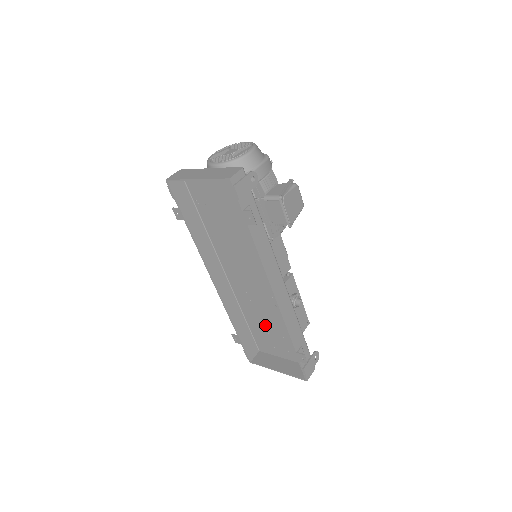
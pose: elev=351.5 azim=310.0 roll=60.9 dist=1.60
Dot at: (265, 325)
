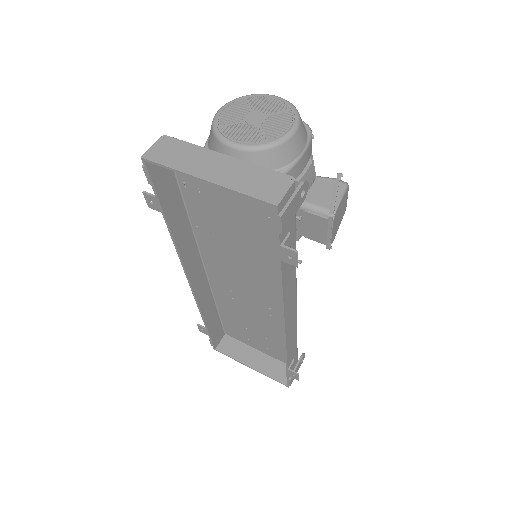
Dot at: (245, 322)
